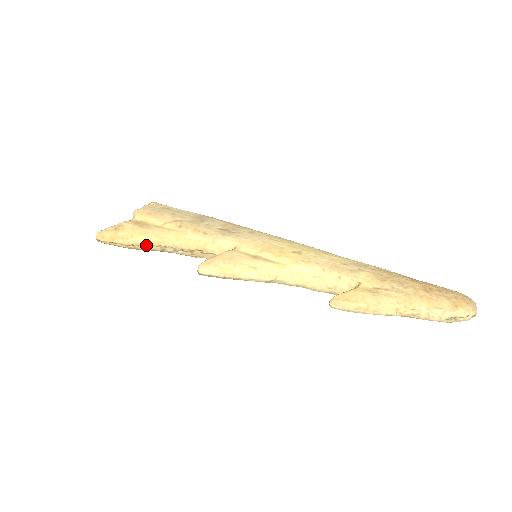
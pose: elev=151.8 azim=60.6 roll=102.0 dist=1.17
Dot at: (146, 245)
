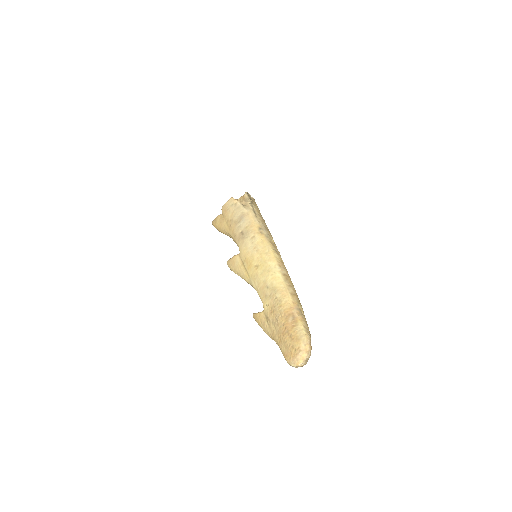
Dot at: occluded
